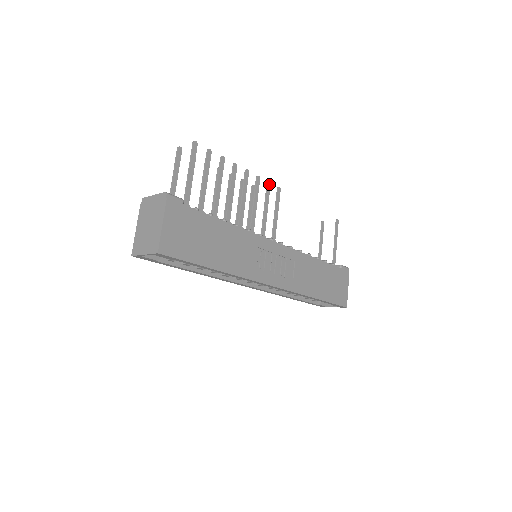
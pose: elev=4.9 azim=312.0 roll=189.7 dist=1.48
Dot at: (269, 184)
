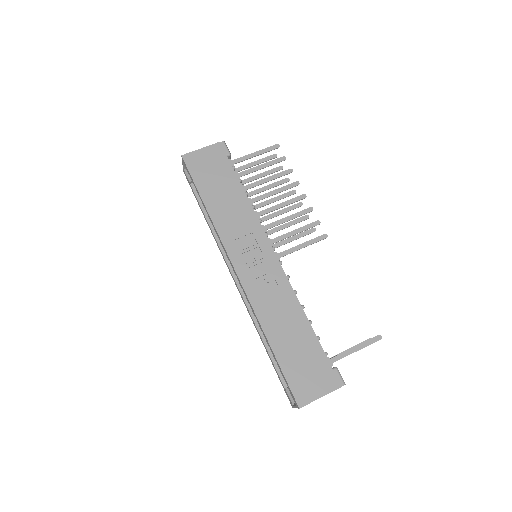
Dot at: (318, 223)
